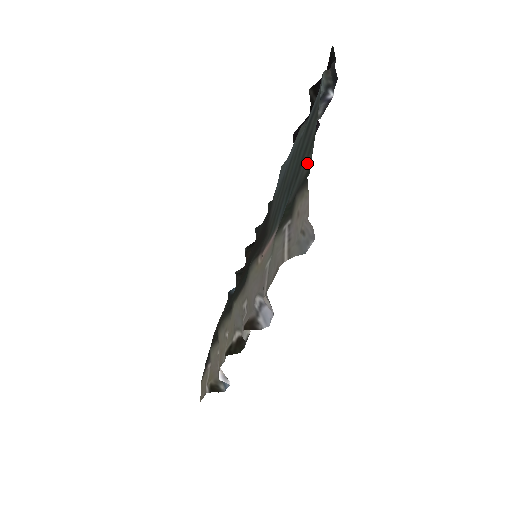
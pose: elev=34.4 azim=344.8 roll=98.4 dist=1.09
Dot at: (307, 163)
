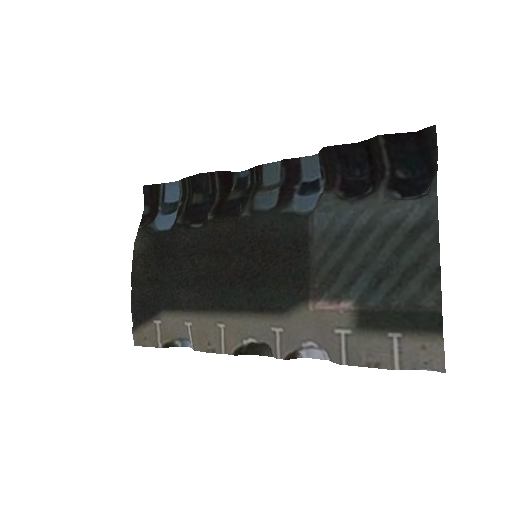
Dot at: (430, 298)
